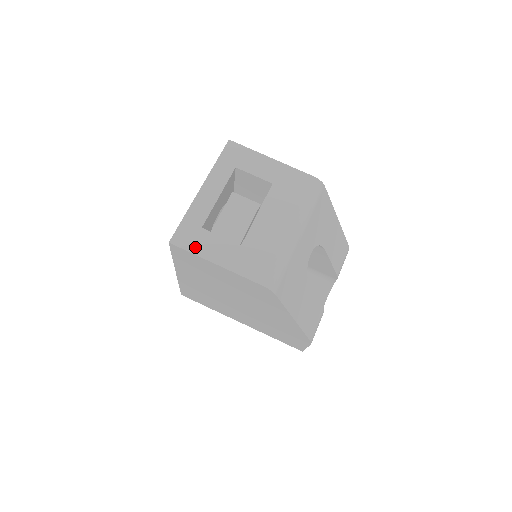
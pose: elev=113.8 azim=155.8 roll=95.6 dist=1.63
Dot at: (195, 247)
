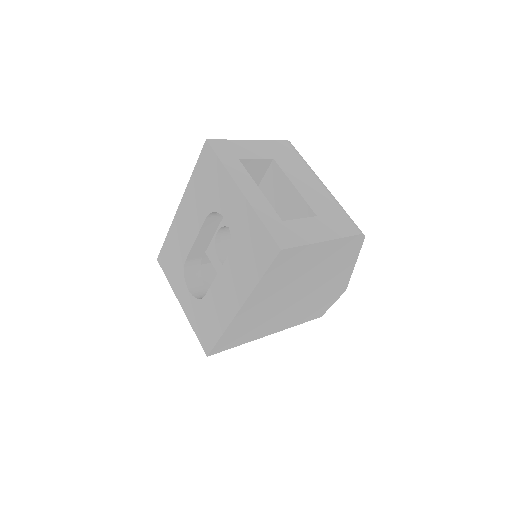
Dot at: (299, 239)
